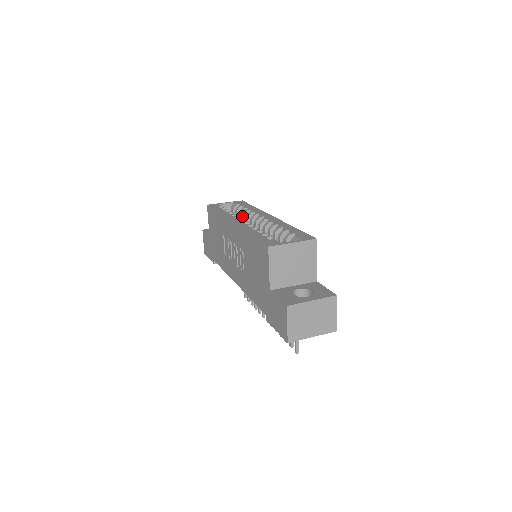
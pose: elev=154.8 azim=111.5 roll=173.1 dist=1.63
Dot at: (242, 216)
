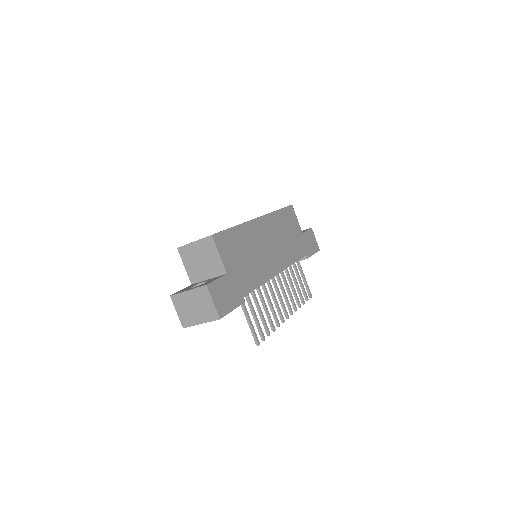
Dot at: occluded
